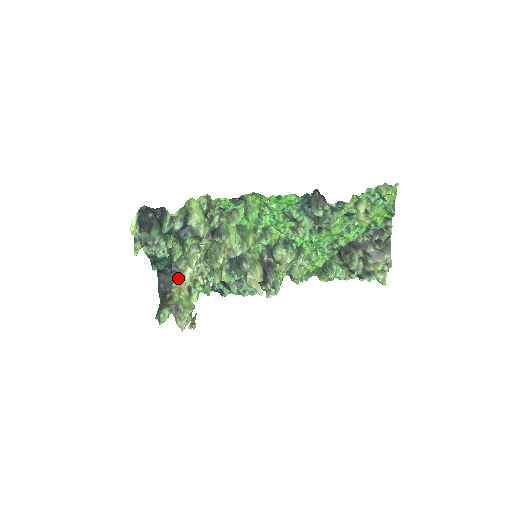
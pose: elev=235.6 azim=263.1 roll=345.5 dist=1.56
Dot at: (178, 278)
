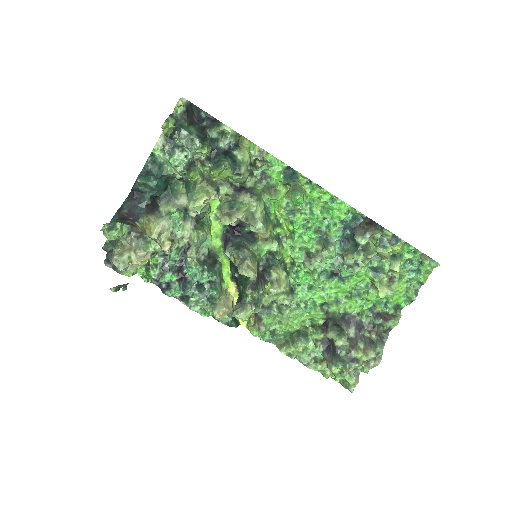
Dot at: (150, 218)
